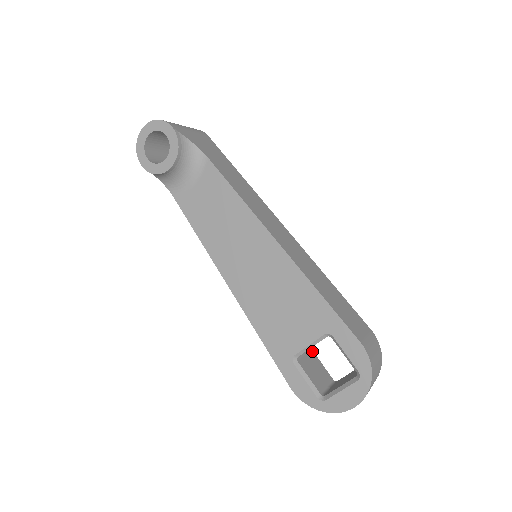
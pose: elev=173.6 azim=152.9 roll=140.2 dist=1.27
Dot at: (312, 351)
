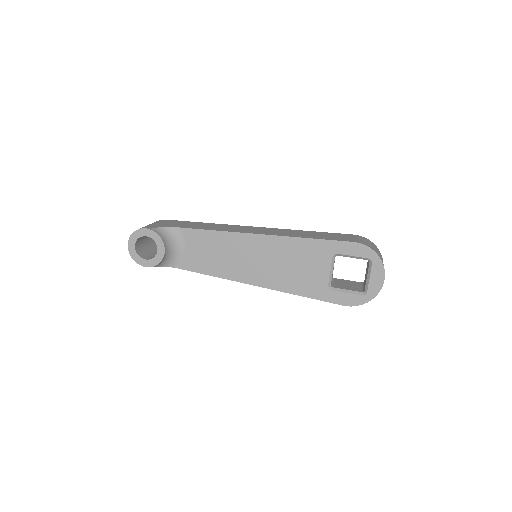
Dot at: (335, 279)
